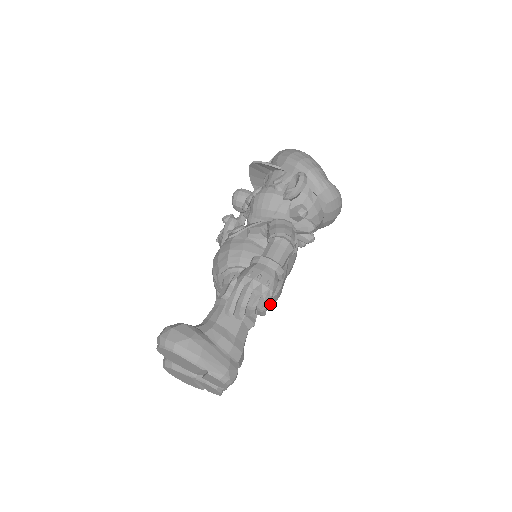
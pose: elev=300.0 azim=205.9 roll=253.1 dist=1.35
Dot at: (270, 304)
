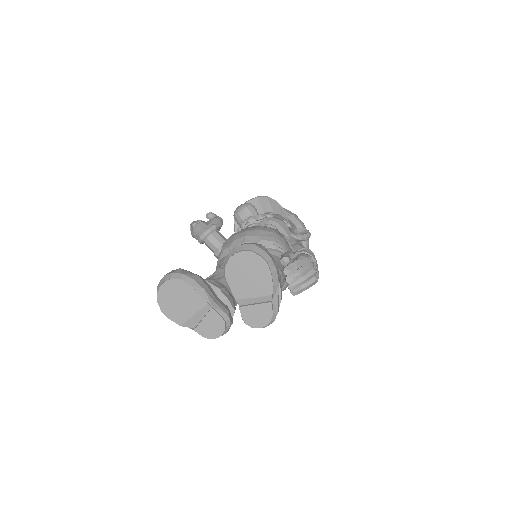
Dot at: occluded
